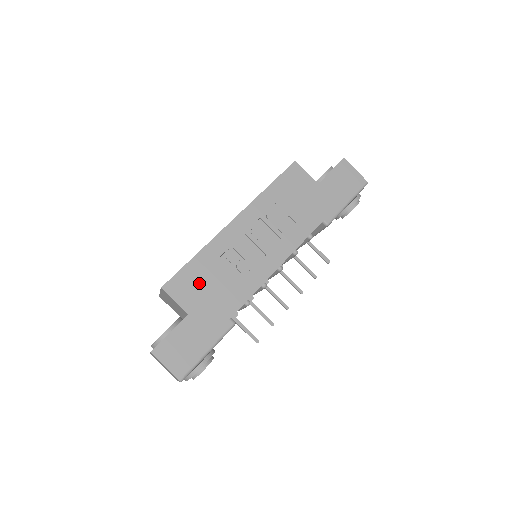
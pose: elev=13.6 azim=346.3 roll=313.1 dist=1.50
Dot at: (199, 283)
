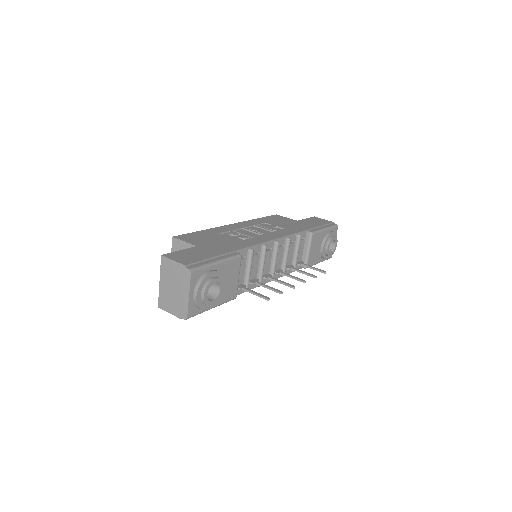
Dot at: (206, 238)
